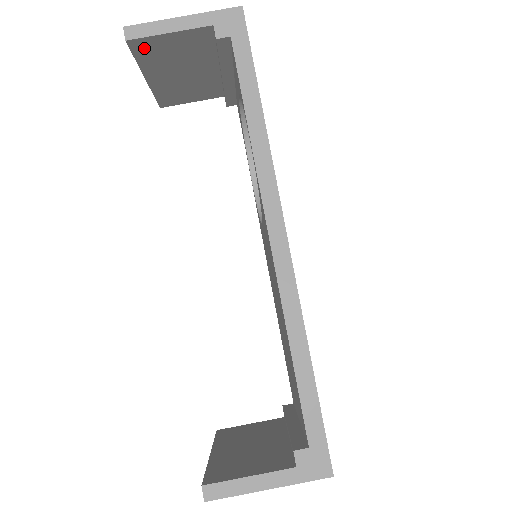
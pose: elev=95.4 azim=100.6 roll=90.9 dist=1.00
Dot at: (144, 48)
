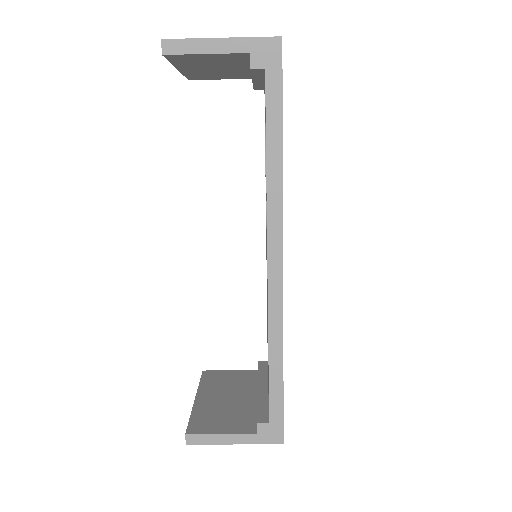
Dot at: (179, 58)
